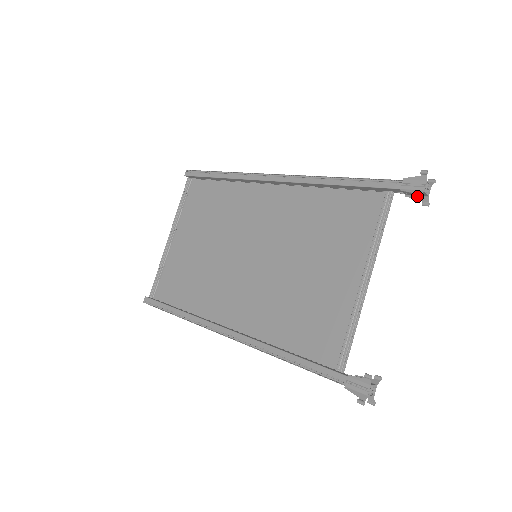
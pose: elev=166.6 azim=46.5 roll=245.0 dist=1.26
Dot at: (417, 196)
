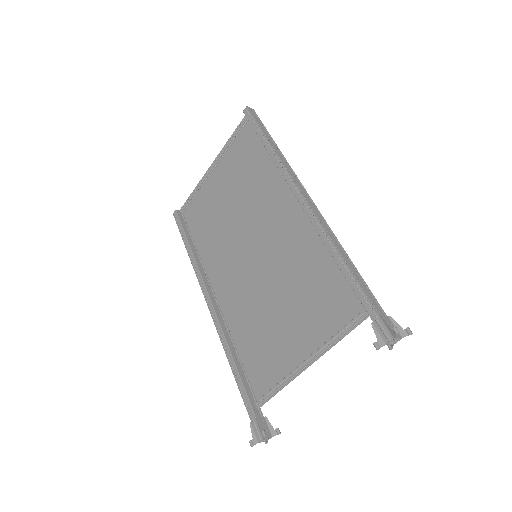
Dot at: (375, 347)
